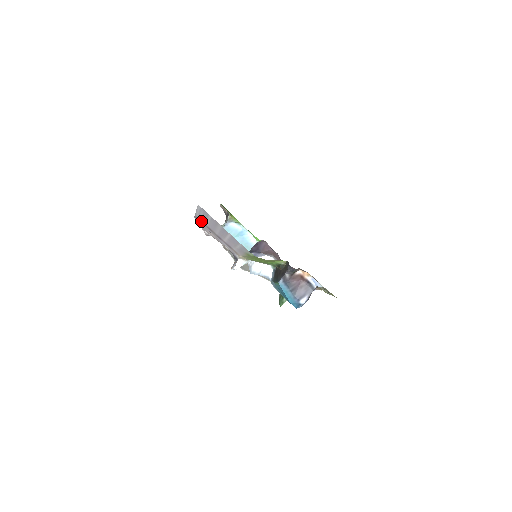
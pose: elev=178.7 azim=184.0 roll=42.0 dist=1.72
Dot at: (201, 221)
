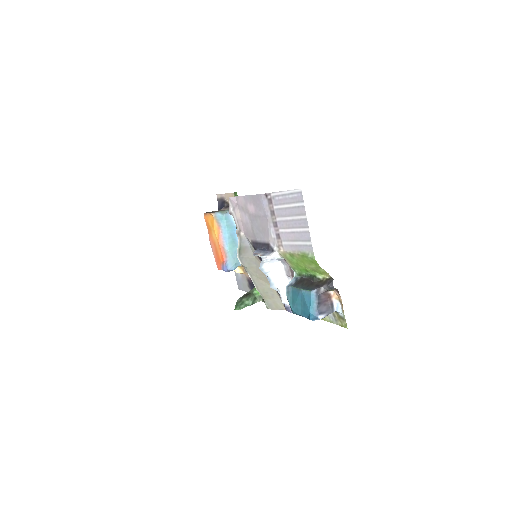
Dot at: (270, 201)
